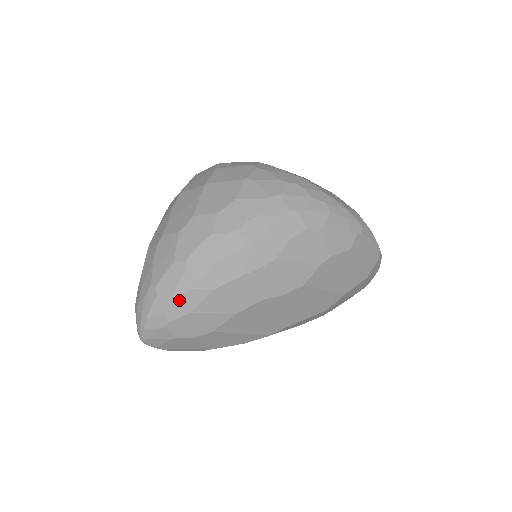
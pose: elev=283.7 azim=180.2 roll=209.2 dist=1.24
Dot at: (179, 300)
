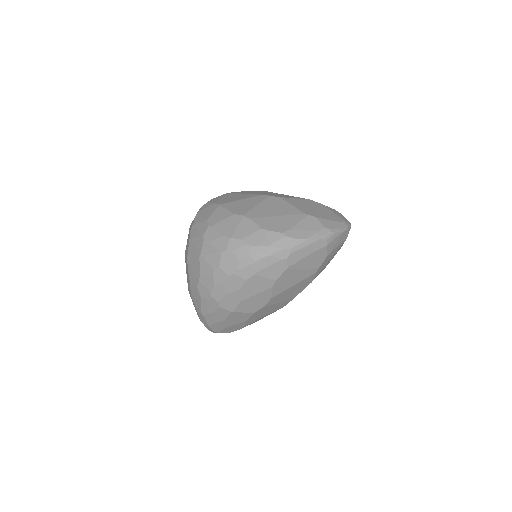
Dot at: (213, 327)
